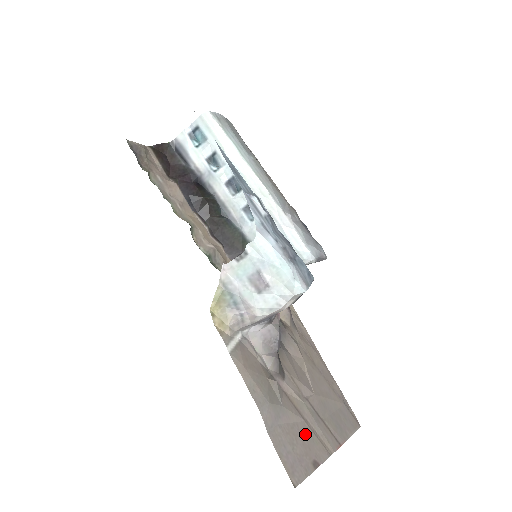
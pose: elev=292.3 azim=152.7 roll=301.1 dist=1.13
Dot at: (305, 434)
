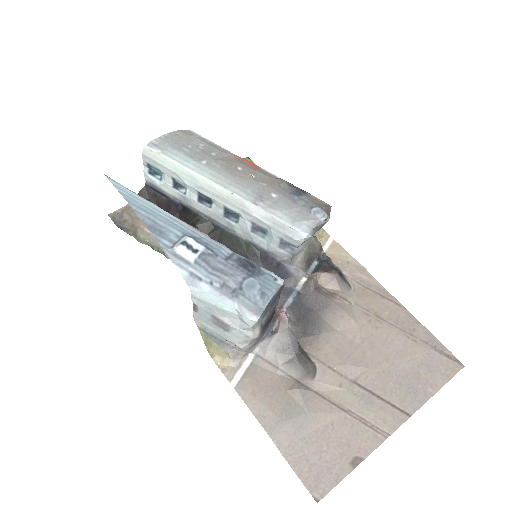
Dot at: (344, 430)
